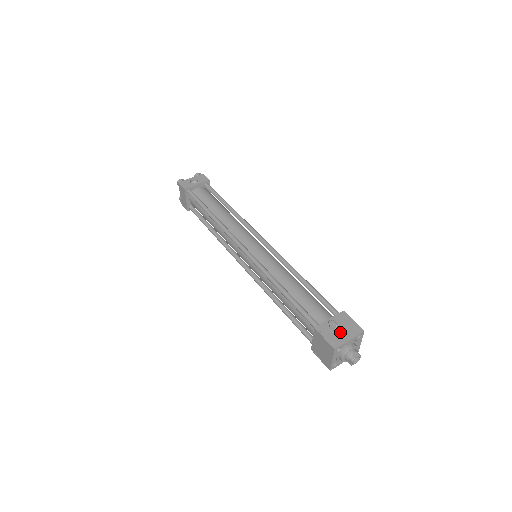
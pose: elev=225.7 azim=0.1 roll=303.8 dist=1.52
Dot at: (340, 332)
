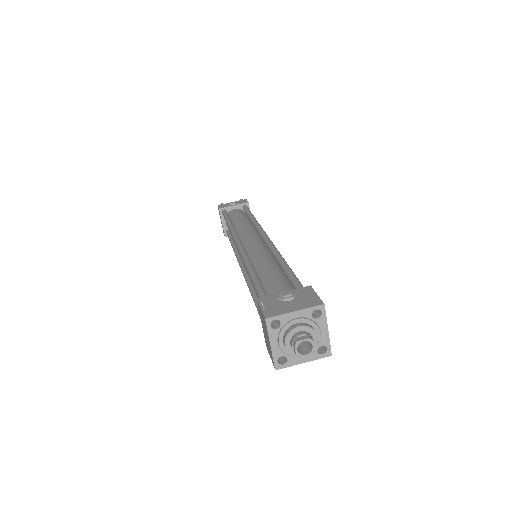
Dot at: (287, 303)
